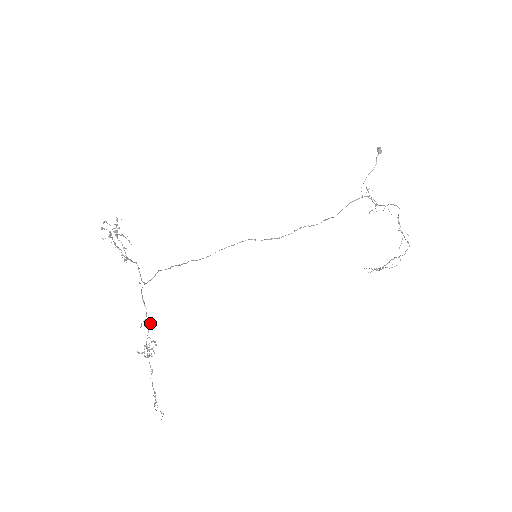
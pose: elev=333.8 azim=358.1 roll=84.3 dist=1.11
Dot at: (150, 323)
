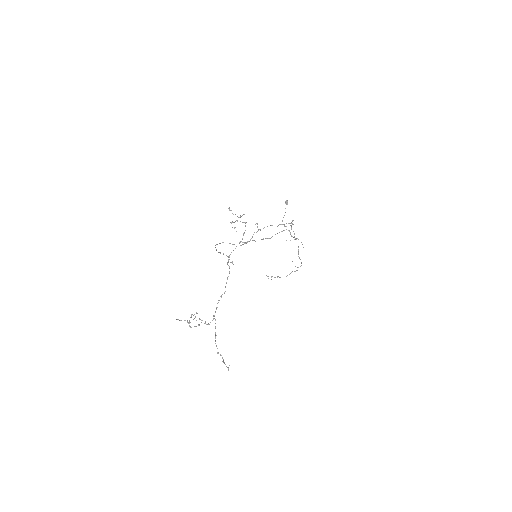
Dot at: occluded
